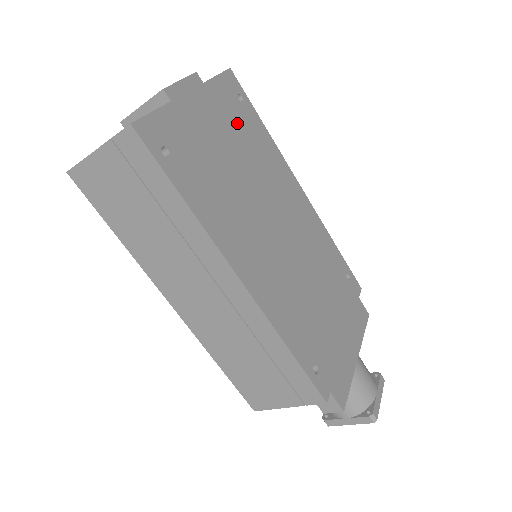
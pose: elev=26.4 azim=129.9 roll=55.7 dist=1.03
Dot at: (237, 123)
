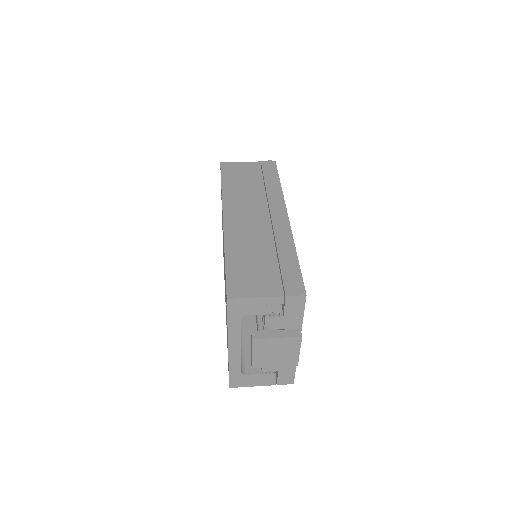
Dot at: occluded
